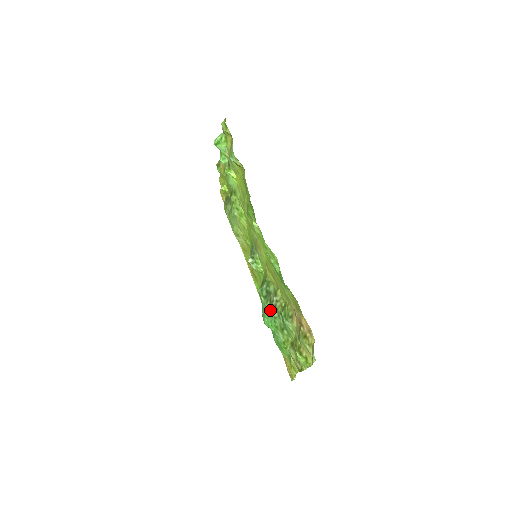
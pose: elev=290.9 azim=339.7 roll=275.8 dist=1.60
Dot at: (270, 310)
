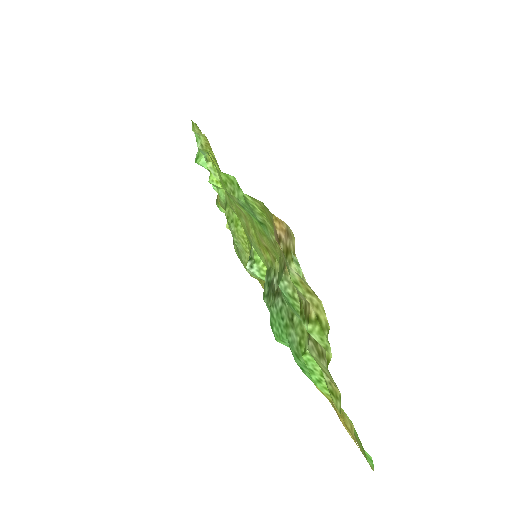
Dot at: (273, 304)
